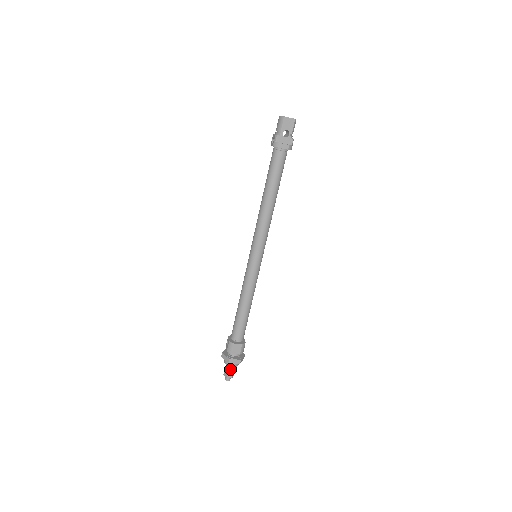
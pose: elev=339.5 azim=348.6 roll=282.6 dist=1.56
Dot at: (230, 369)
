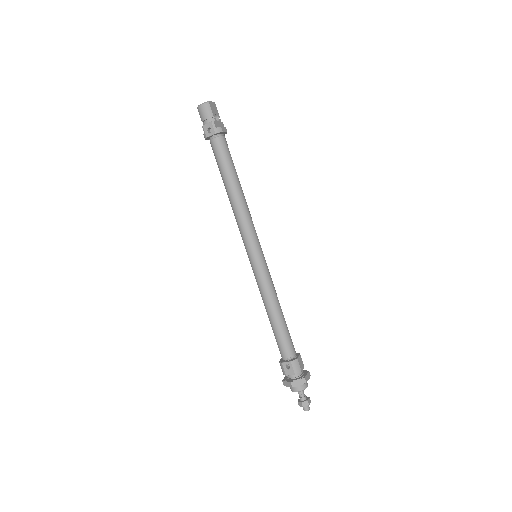
Dot at: (304, 394)
